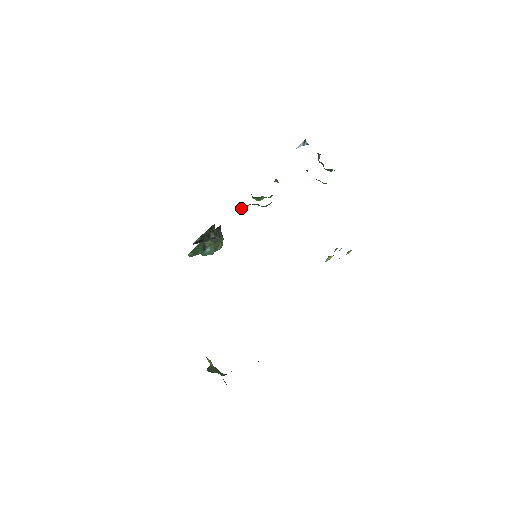
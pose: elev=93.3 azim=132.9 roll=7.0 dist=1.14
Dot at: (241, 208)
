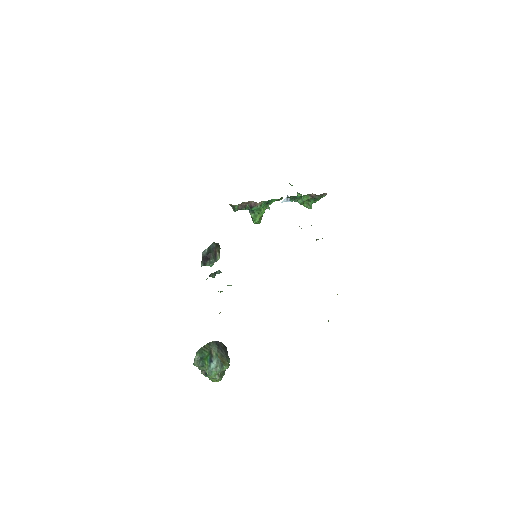
Dot at: (241, 204)
